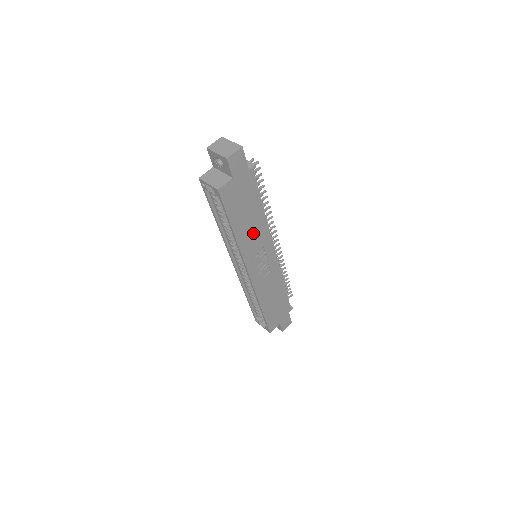
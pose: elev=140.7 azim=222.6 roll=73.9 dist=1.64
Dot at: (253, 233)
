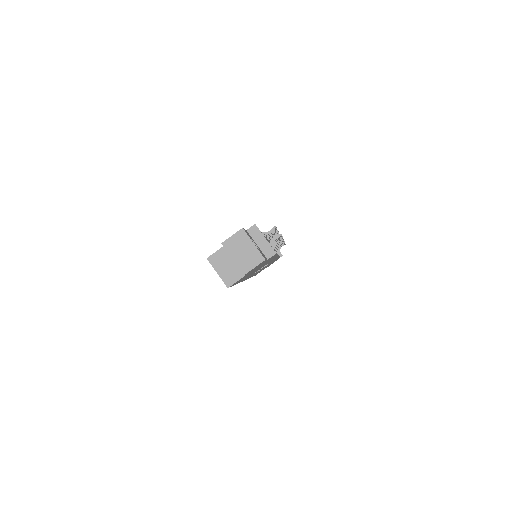
Dot at: occluded
